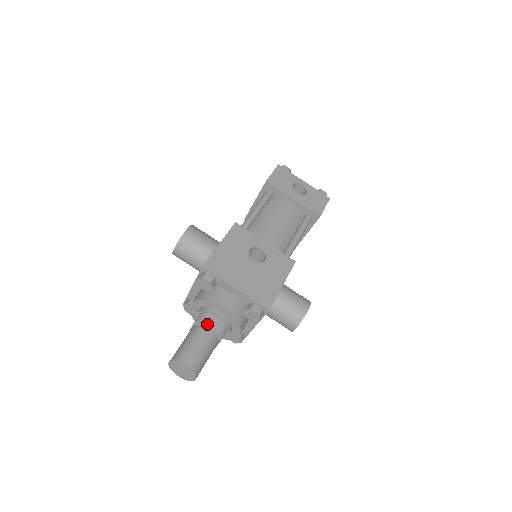
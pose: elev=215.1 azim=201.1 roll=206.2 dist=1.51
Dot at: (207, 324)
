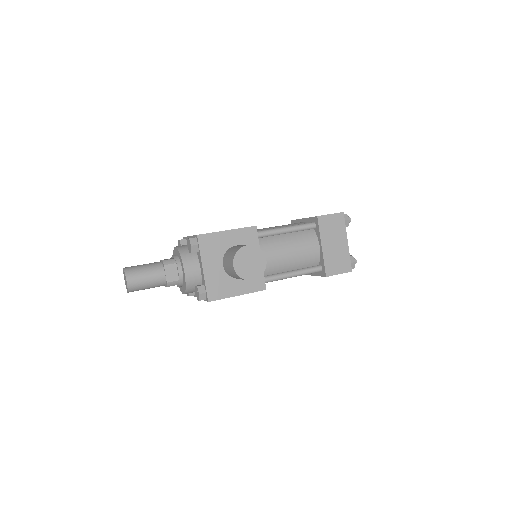
Dot at: occluded
